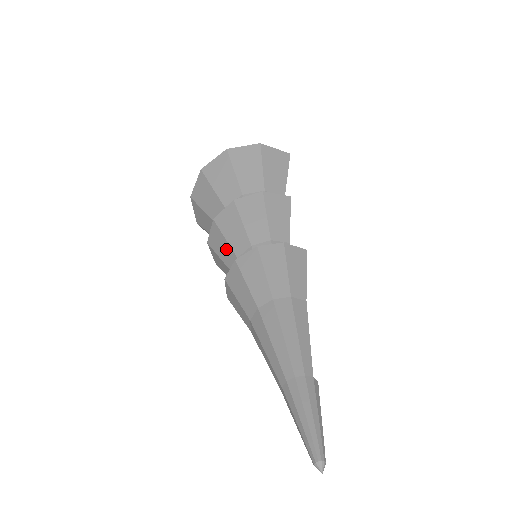
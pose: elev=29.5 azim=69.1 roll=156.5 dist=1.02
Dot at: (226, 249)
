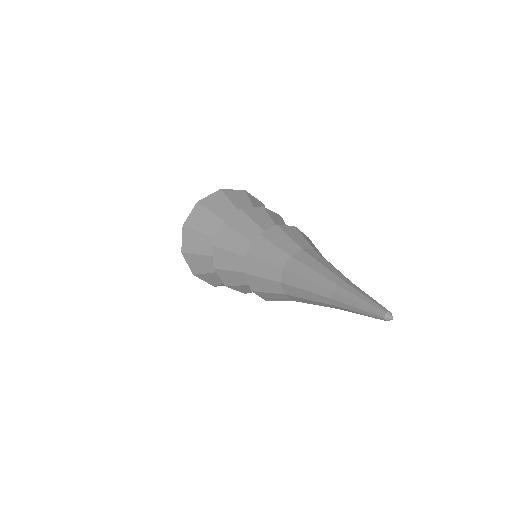
Dot at: (239, 240)
